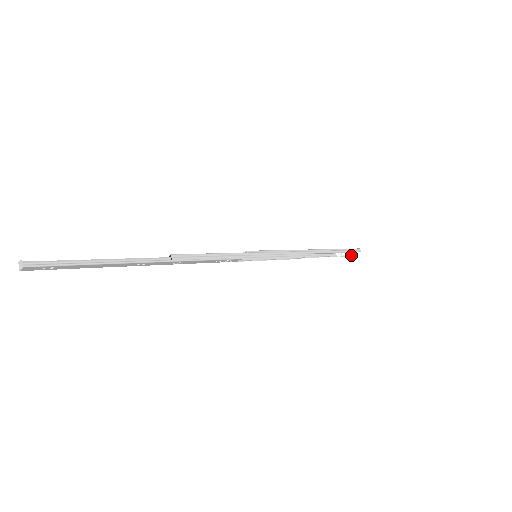
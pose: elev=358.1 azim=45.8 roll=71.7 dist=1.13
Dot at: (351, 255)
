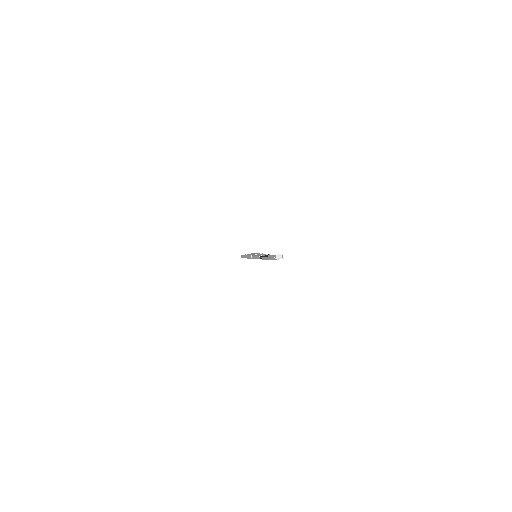
Dot at: occluded
